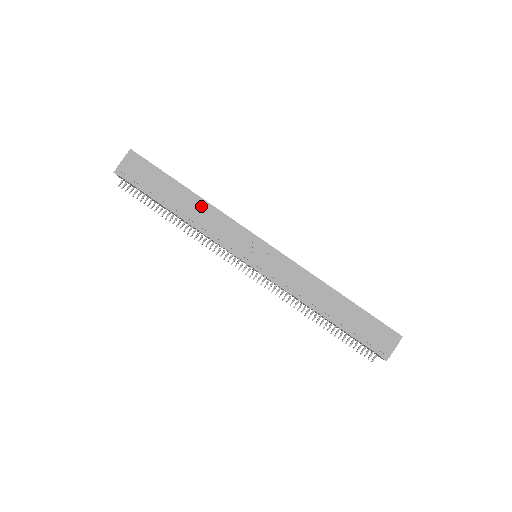
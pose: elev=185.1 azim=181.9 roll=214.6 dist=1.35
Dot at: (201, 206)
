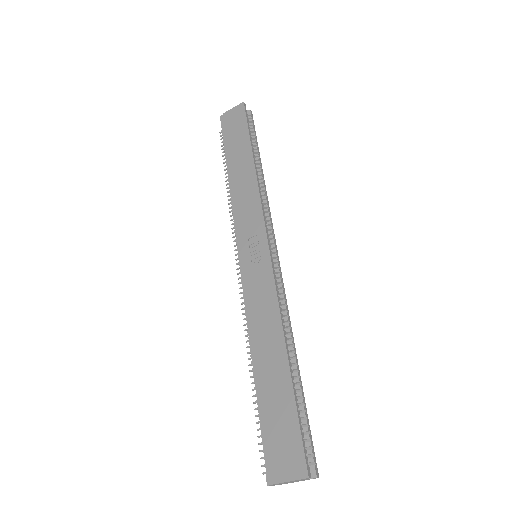
Dot at: (249, 177)
